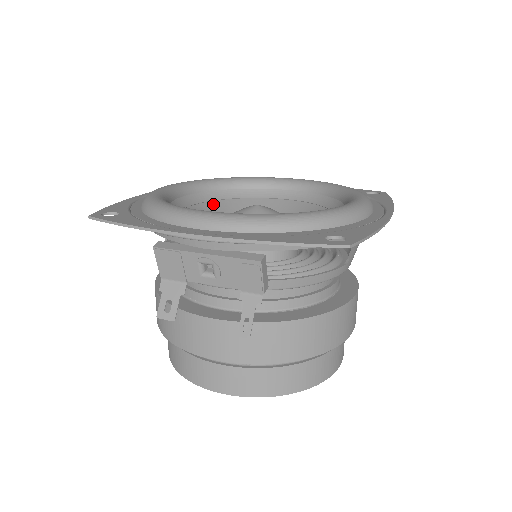
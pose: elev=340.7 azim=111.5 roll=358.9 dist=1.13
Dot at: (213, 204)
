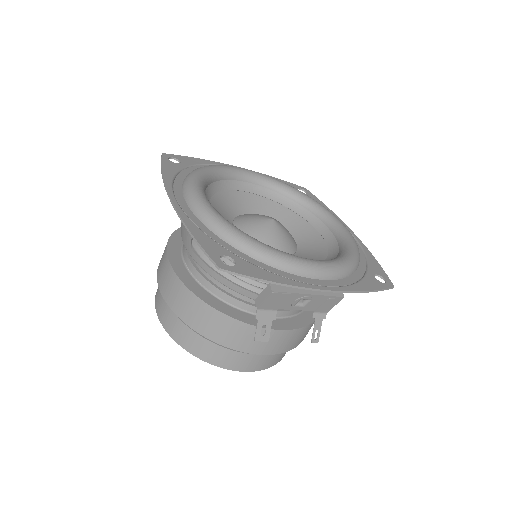
Dot at: (213, 203)
